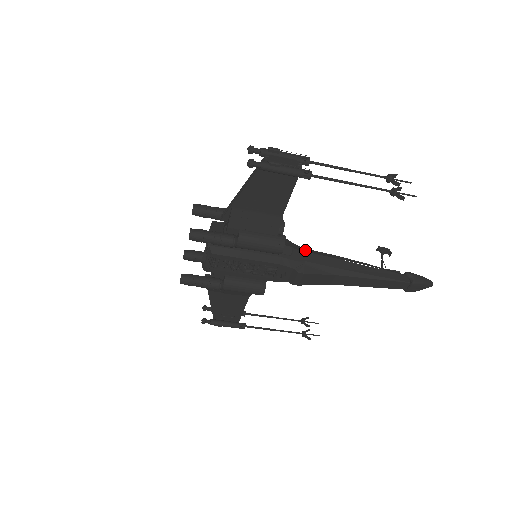
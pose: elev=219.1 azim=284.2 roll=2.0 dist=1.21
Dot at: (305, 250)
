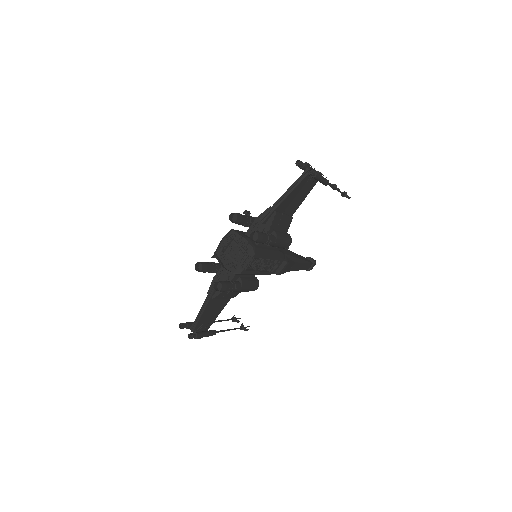
Dot at: occluded
